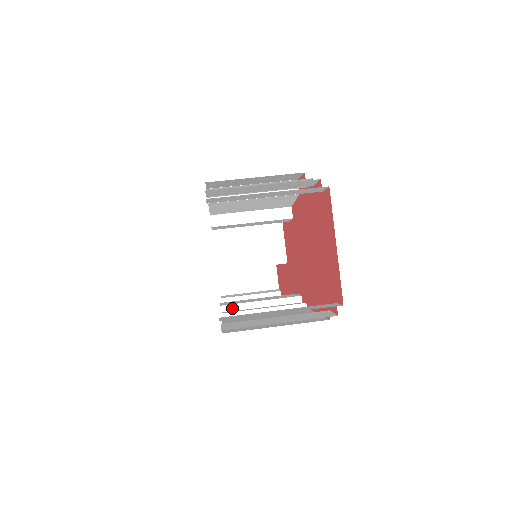
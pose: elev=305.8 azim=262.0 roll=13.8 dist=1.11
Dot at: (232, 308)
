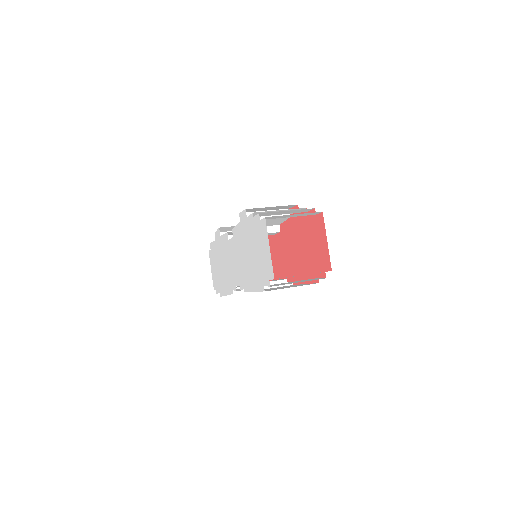
Dot at: occluded
